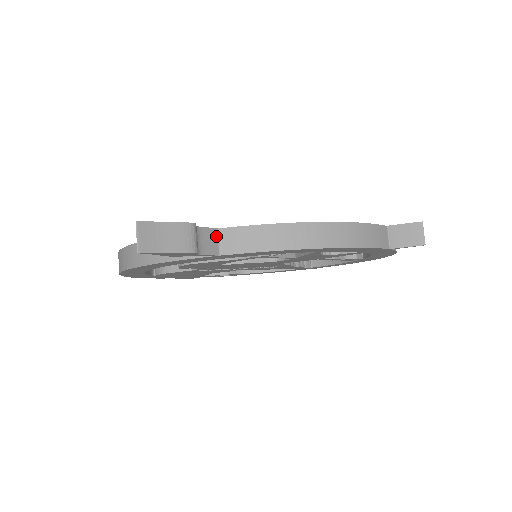
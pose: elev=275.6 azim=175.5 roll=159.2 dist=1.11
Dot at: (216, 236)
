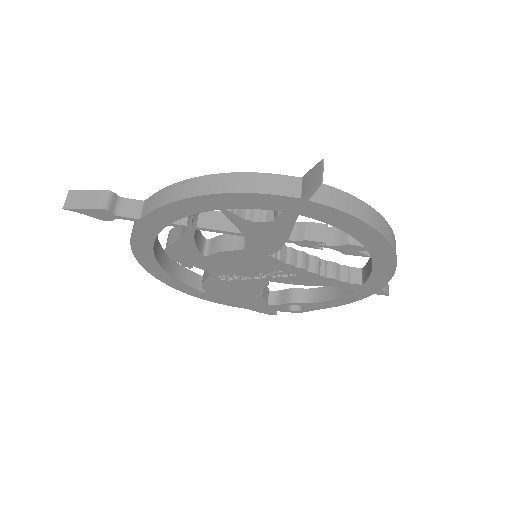
Dot at: (141, 206)
